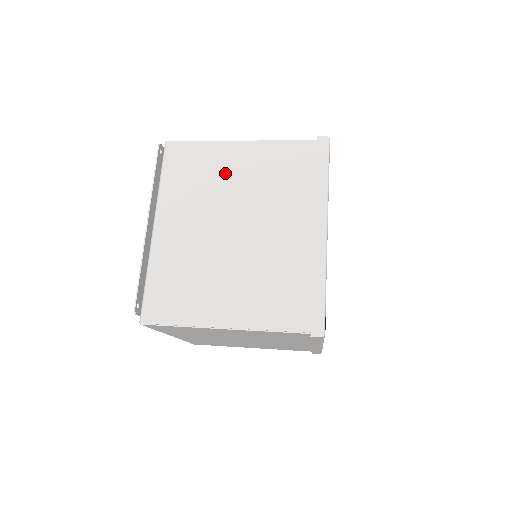
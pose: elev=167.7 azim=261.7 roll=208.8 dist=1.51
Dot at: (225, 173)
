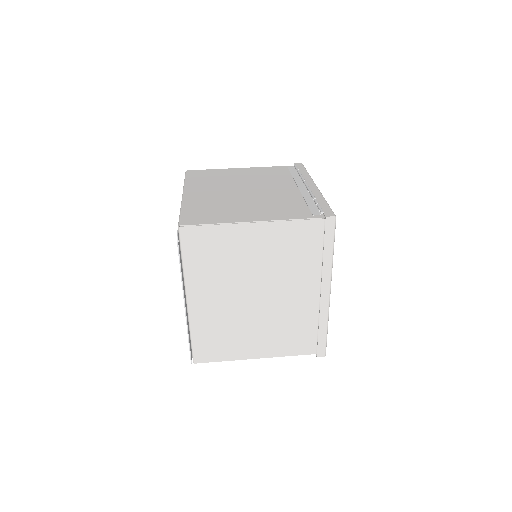
Dot at: (243, 253)
